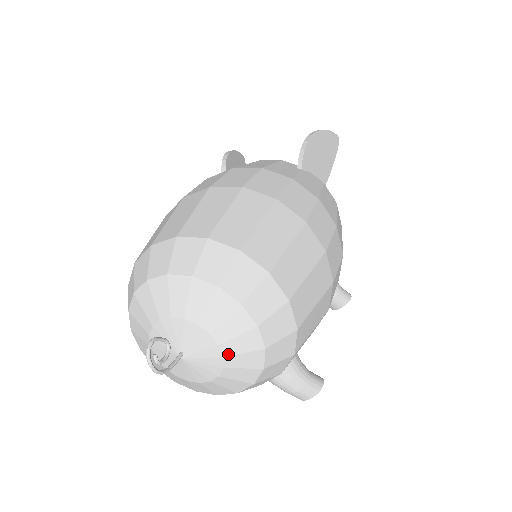
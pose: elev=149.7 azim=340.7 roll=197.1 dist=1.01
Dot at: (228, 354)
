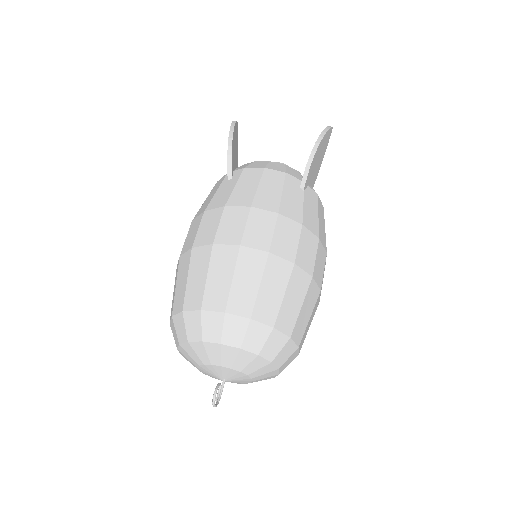
Dot at: (256, 380)
